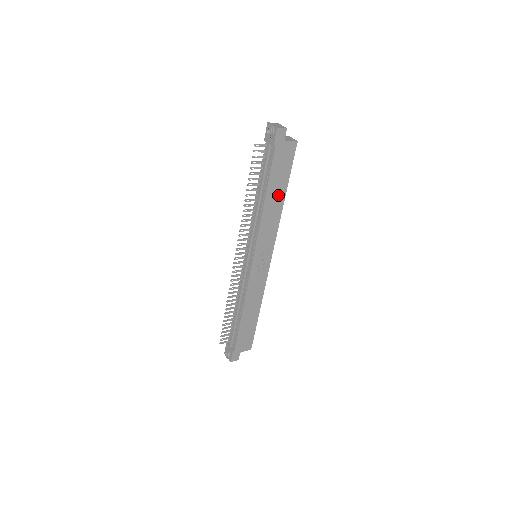
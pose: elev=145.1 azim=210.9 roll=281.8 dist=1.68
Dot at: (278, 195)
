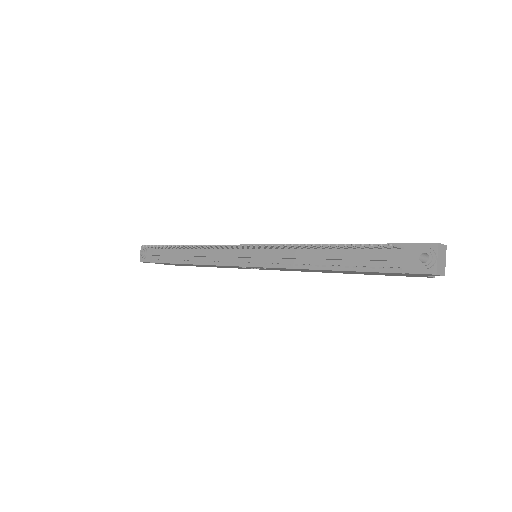
Dot at: (344, 272)
